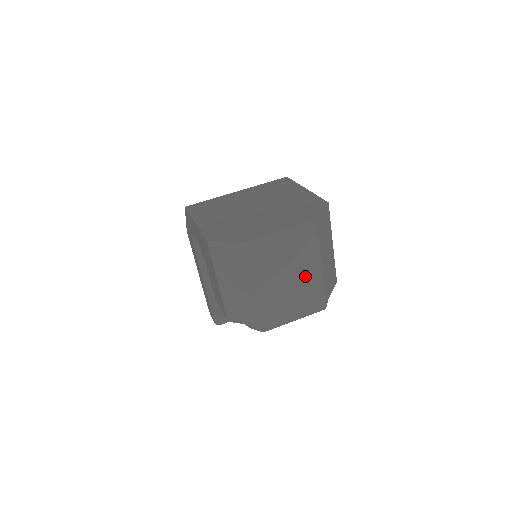
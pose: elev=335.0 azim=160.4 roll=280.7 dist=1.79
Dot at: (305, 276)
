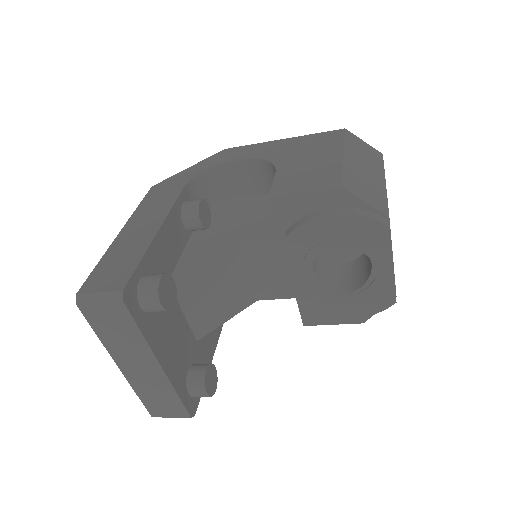
Dot at: occluded
